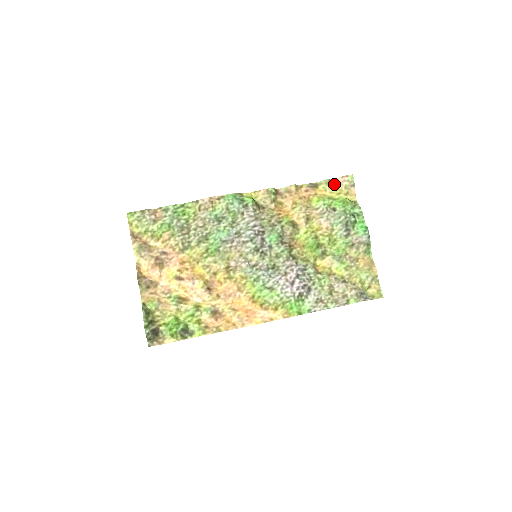
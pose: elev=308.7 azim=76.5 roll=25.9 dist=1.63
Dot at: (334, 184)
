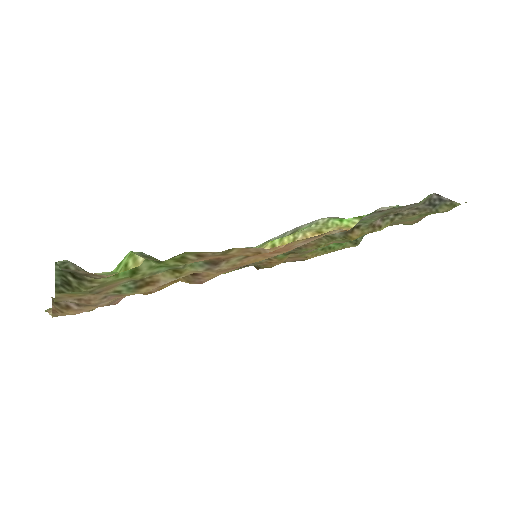
Dot at: occluded
